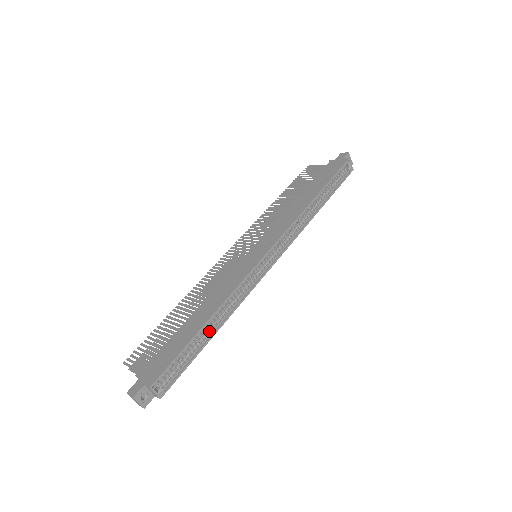
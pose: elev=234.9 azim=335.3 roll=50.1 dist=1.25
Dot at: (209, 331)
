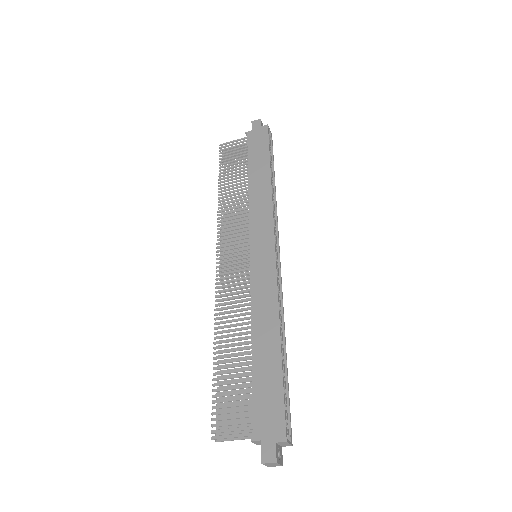
Dot at: occluded
